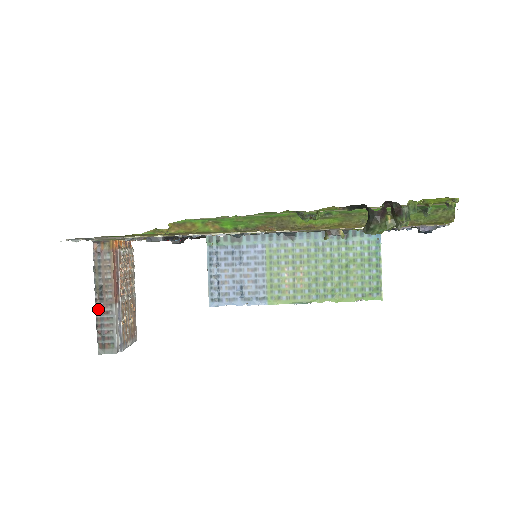
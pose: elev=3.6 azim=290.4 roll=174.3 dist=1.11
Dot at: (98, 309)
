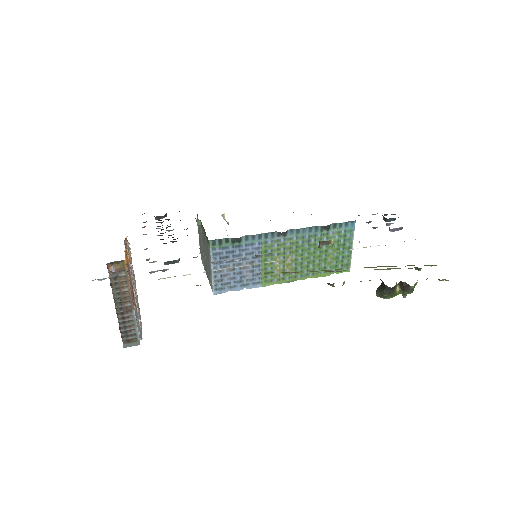
Dot at: (119, 316)
